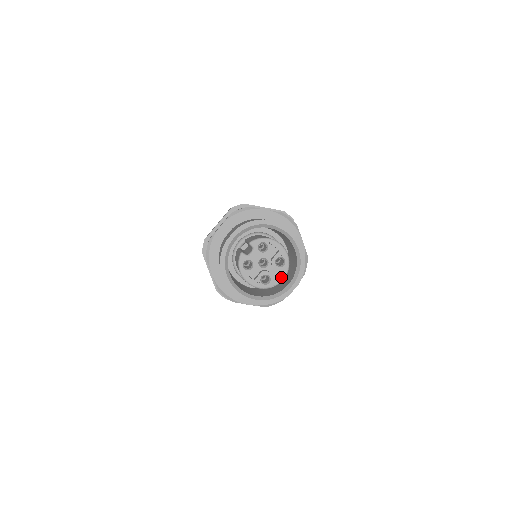
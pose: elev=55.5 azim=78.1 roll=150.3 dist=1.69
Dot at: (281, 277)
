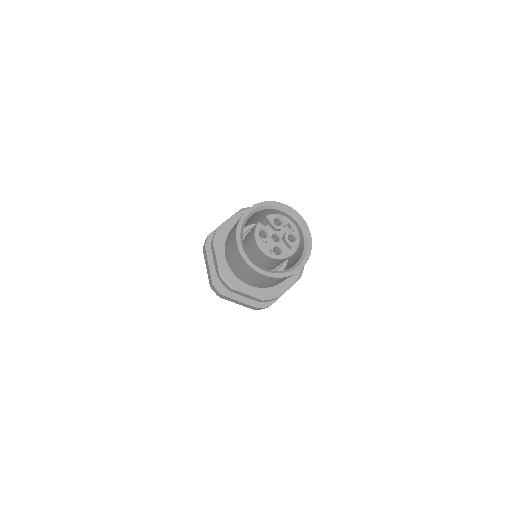
Dot at: (292, 251)
